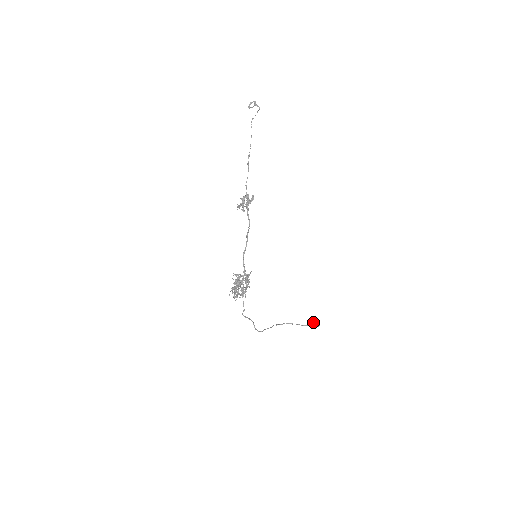
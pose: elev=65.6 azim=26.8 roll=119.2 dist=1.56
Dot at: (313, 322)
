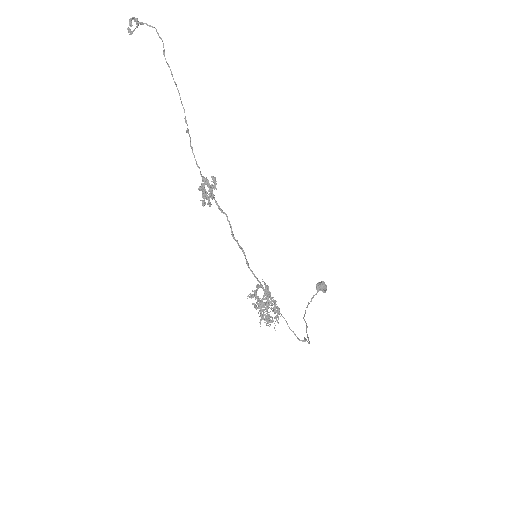
Dot at: (320, 286)
